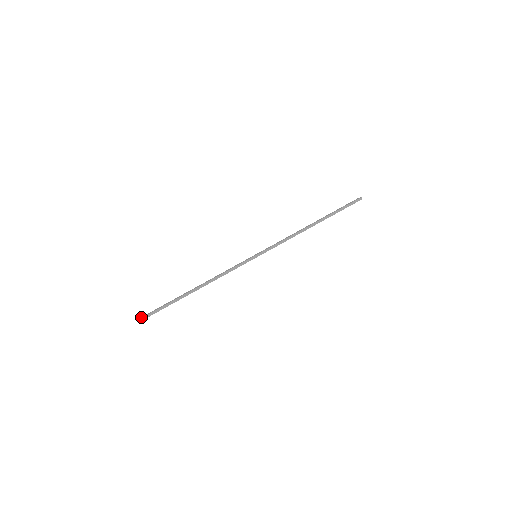
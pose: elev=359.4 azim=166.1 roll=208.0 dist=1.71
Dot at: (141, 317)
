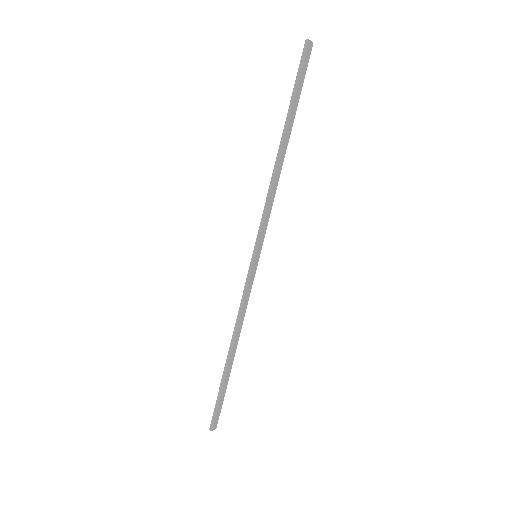
Dot at: (212, 422)
